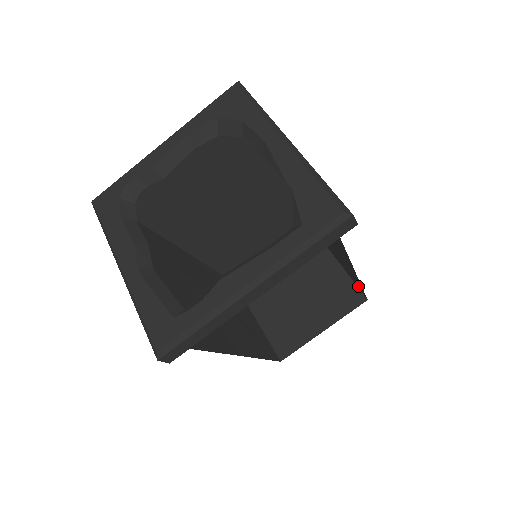
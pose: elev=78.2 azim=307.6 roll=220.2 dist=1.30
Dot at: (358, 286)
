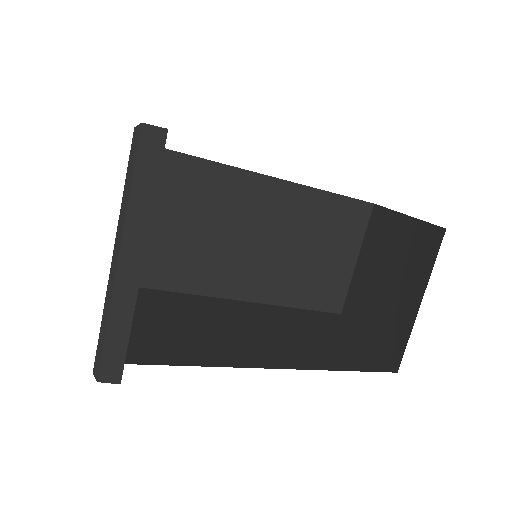
Dot at: occluded
